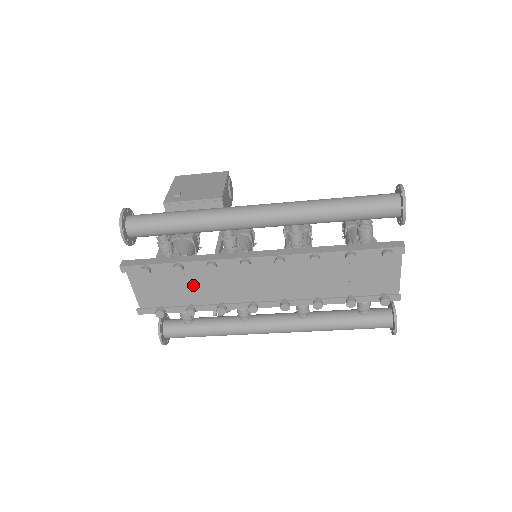
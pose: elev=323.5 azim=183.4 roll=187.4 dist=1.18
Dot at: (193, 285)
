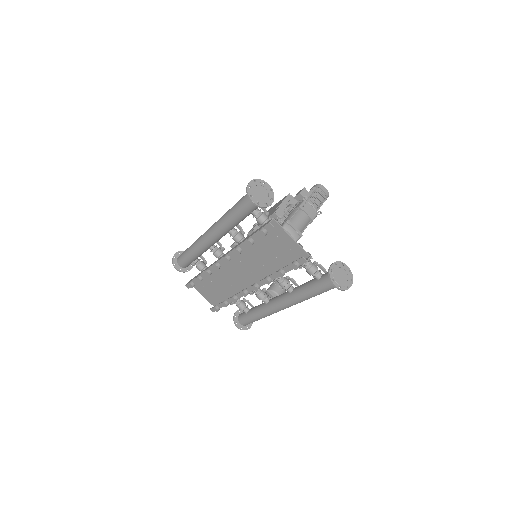
Dot at: (220, 287)
